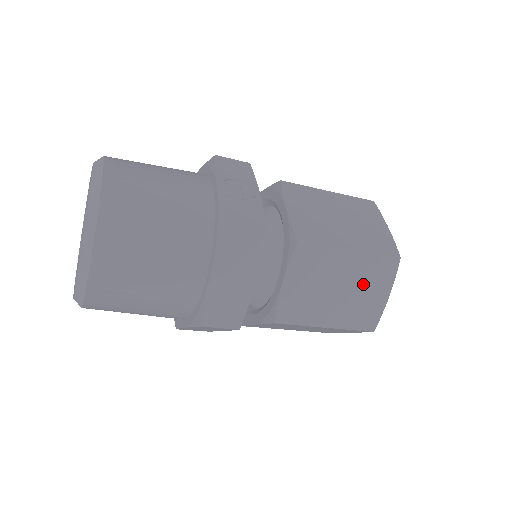
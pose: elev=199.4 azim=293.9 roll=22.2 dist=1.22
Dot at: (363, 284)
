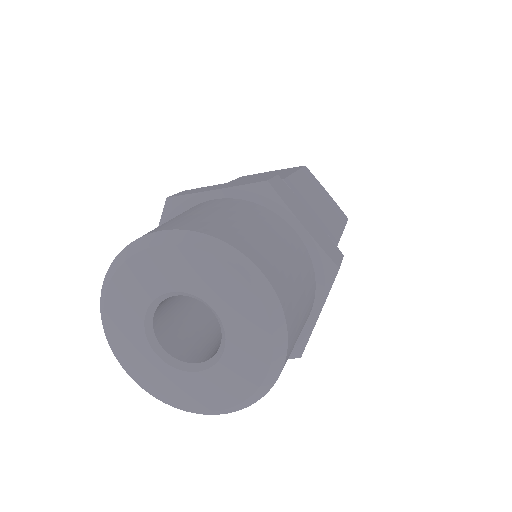
Dot at: occluded
